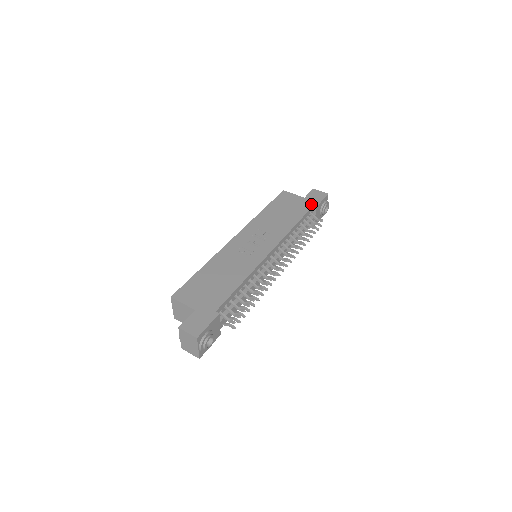
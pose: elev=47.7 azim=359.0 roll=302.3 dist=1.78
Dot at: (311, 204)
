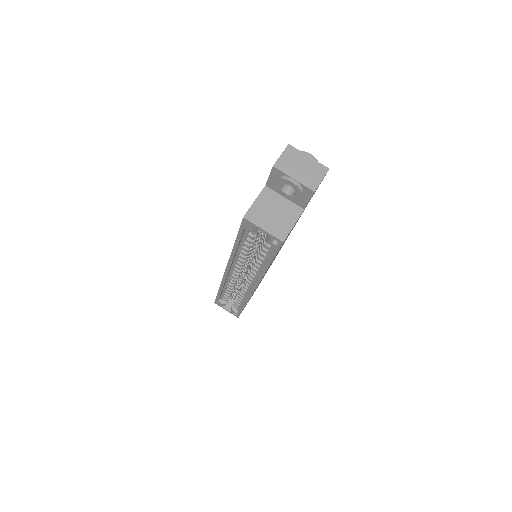
Dot at: occluded
